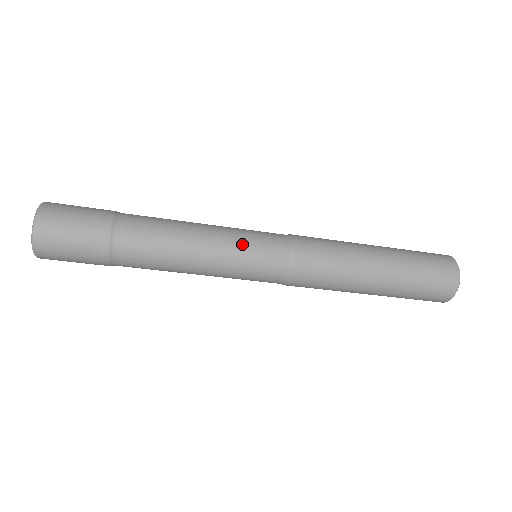
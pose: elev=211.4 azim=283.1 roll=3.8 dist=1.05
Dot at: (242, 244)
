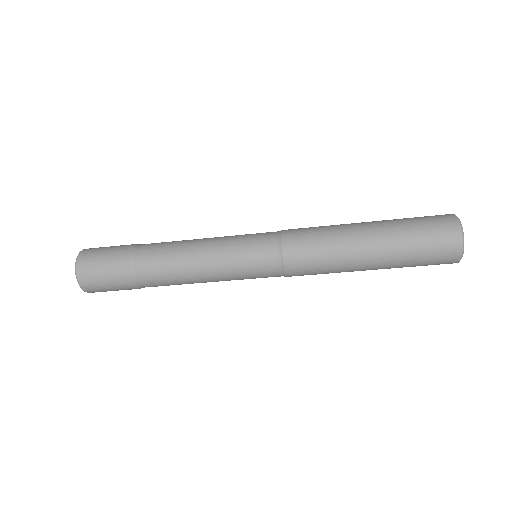
Dot at: (235, 247)
